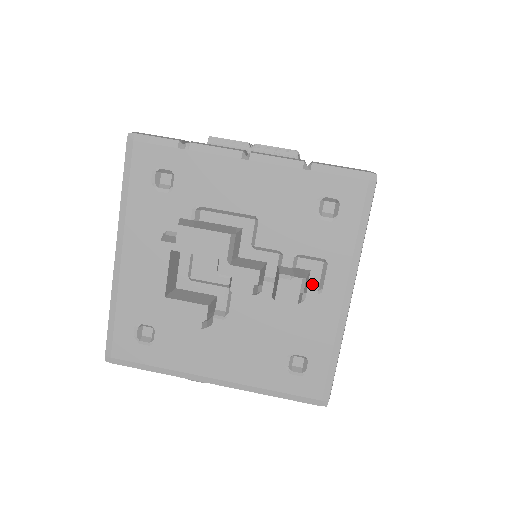
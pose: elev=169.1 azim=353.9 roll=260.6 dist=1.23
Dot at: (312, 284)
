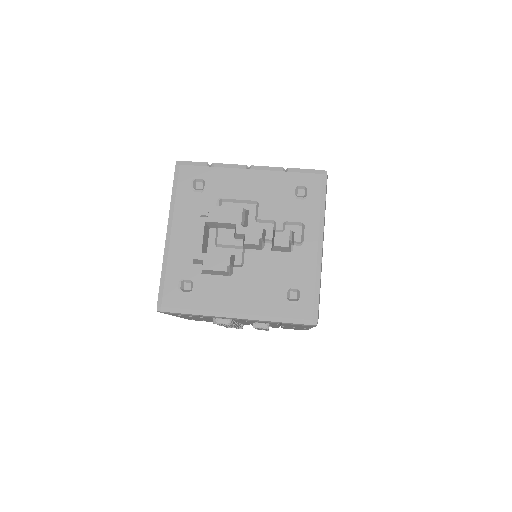
Dot at: (296, 241)
